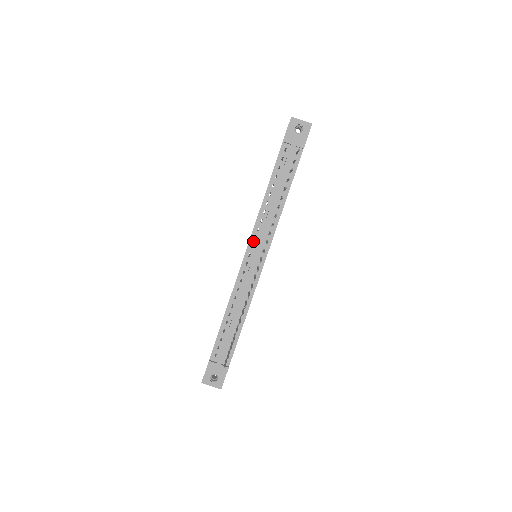
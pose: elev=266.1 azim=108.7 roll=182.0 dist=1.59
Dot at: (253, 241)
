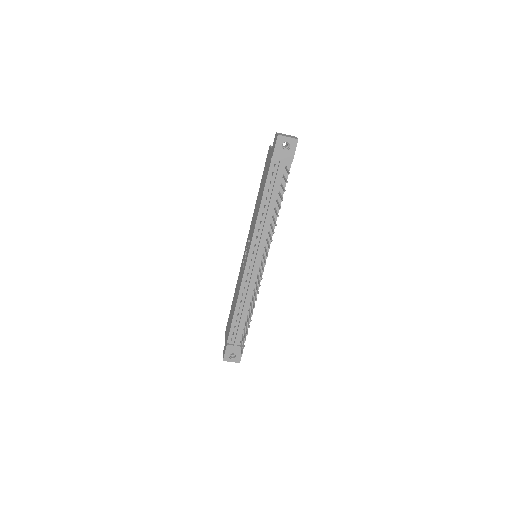
Dot at: (253, 248)
